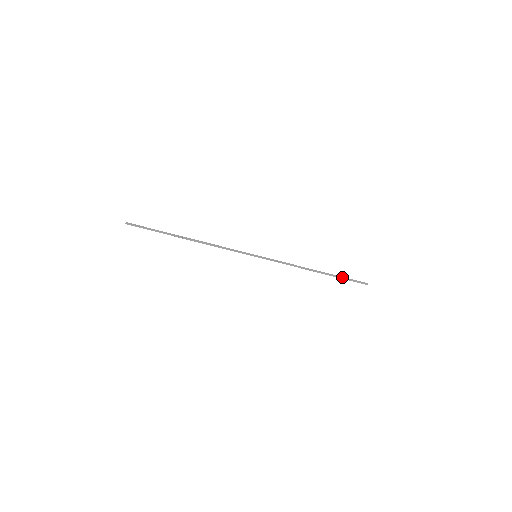
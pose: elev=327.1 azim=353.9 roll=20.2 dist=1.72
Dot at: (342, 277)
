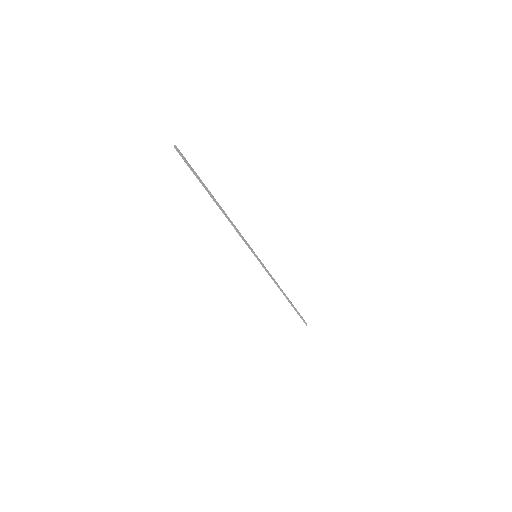
Dot at: occluded
